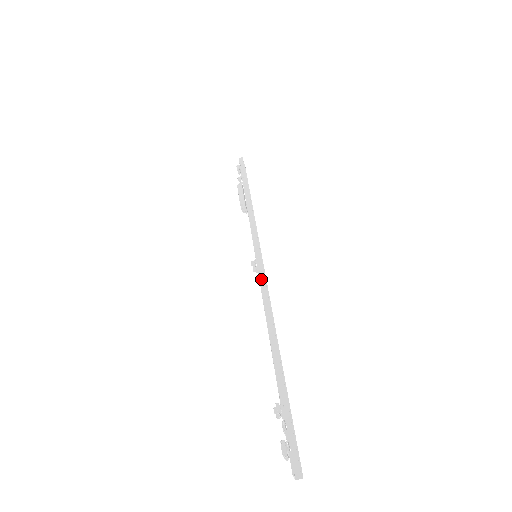
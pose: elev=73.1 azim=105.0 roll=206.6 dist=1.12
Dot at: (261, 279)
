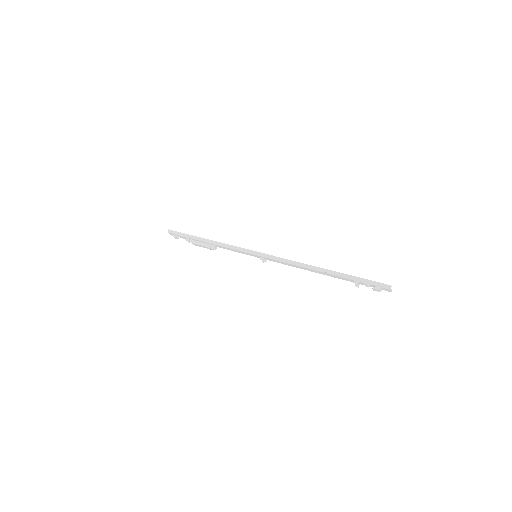
Dot at: (276, 259)
